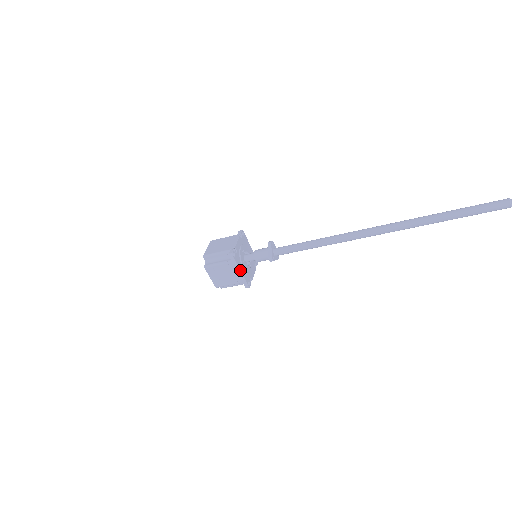
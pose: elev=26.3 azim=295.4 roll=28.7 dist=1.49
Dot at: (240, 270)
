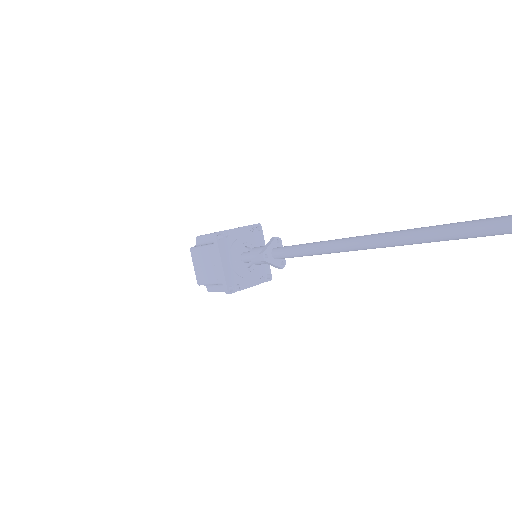
Dot at: (221, 261)
